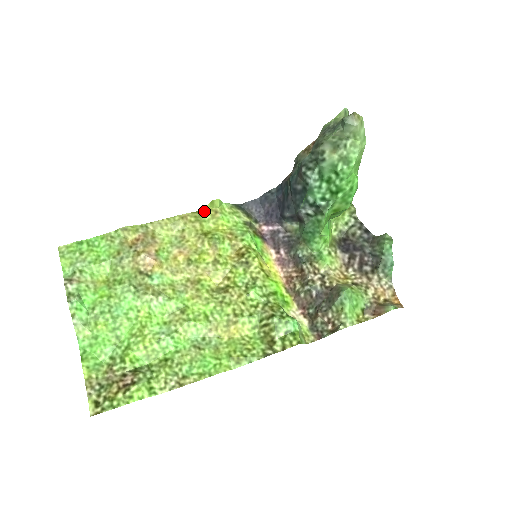
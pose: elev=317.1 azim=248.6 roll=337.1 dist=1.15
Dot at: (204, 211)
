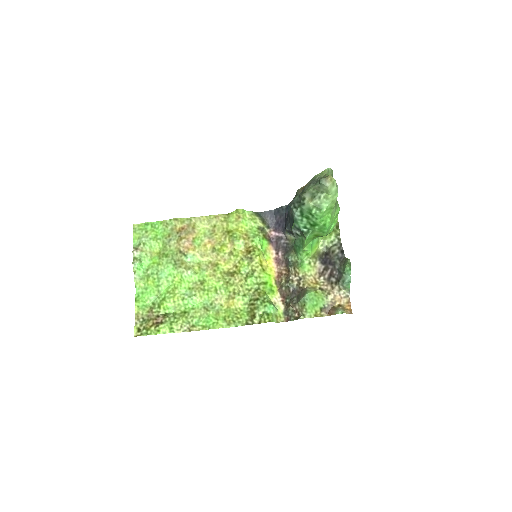
Dot at: (231, 215)
